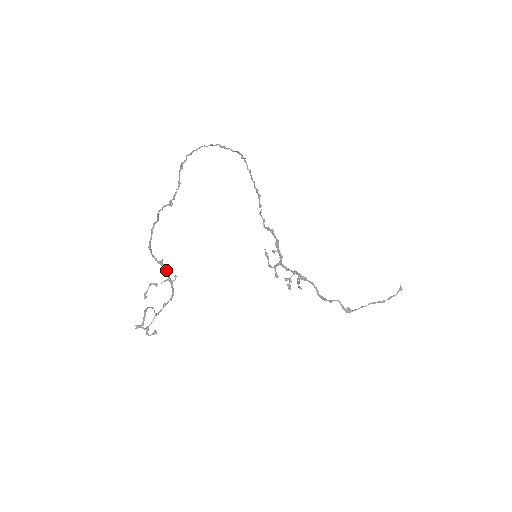
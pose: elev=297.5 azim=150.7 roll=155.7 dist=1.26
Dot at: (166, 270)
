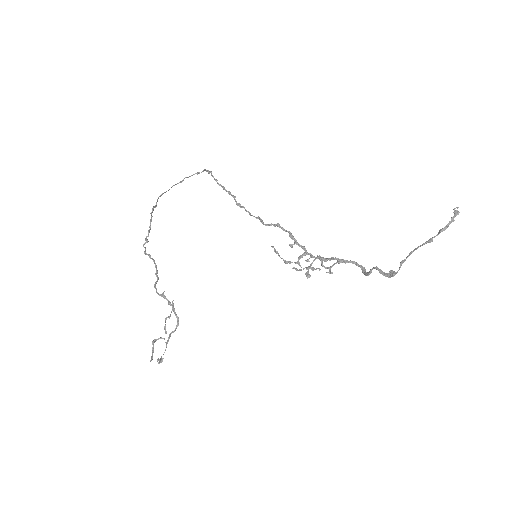
Dot at: (168, 300)
